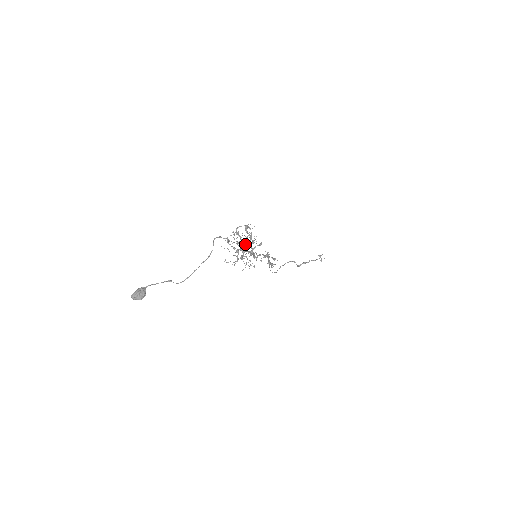
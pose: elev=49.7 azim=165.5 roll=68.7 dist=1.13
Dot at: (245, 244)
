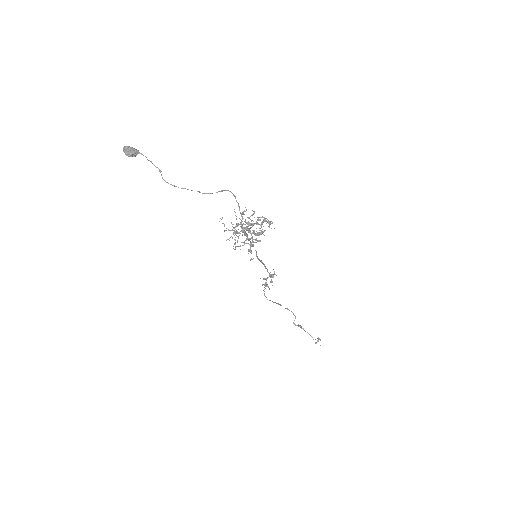
Dot at: (250, 228)
